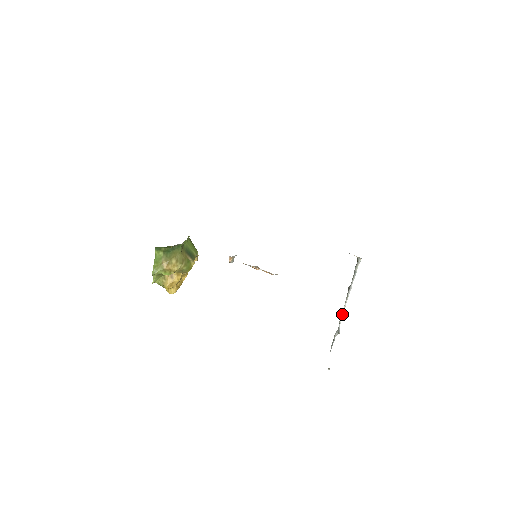
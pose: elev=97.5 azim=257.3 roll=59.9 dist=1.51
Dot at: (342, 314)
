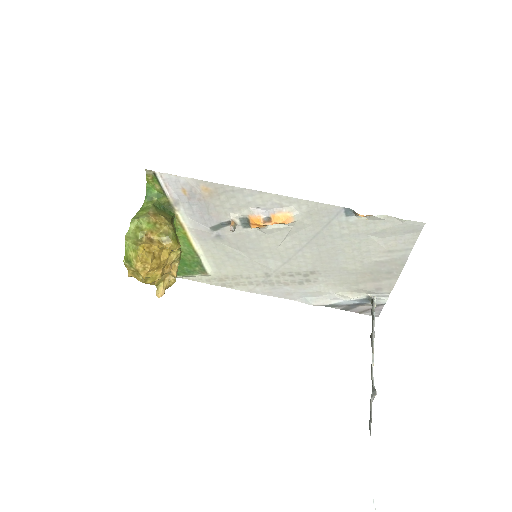
Dot at: (372, 369)
